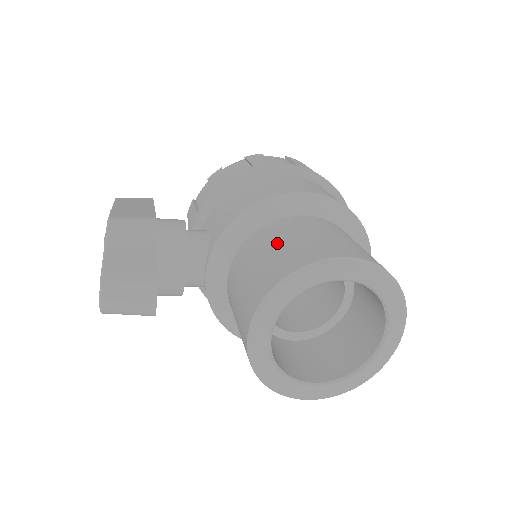
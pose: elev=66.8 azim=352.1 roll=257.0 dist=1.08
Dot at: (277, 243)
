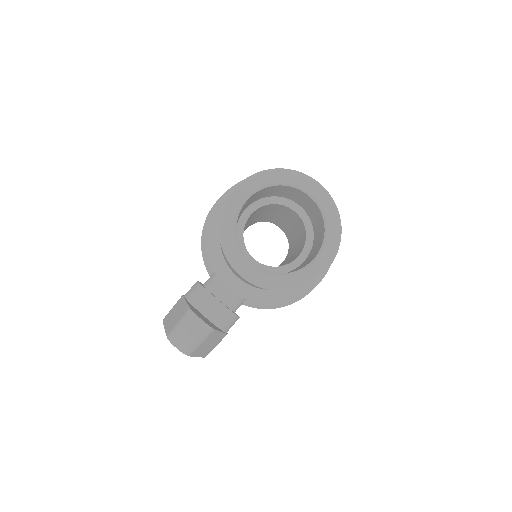
Dot at: occluded
